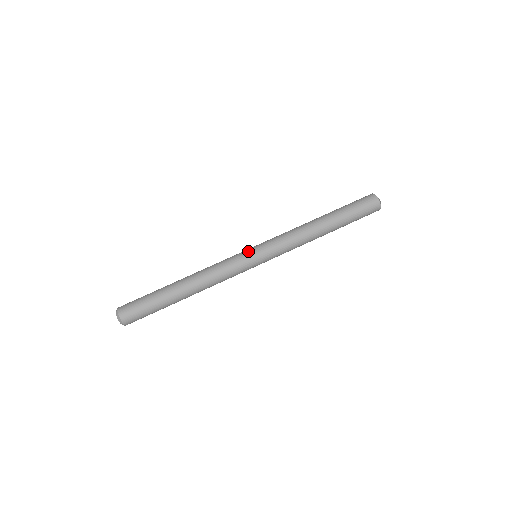
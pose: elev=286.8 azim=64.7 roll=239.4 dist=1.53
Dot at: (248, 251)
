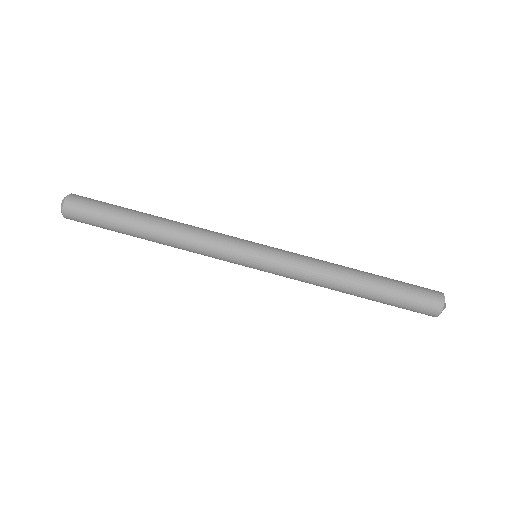
Dot at: (251, 242)
